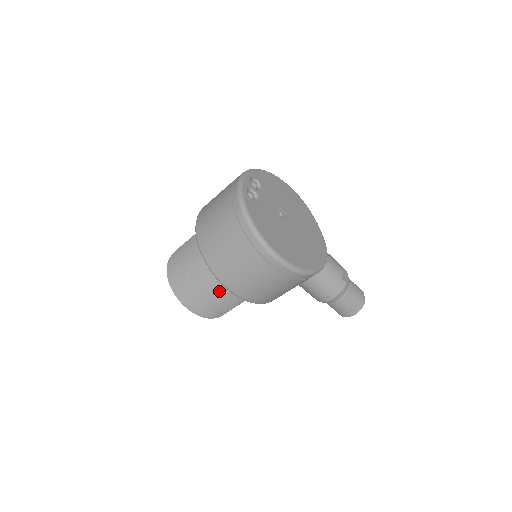
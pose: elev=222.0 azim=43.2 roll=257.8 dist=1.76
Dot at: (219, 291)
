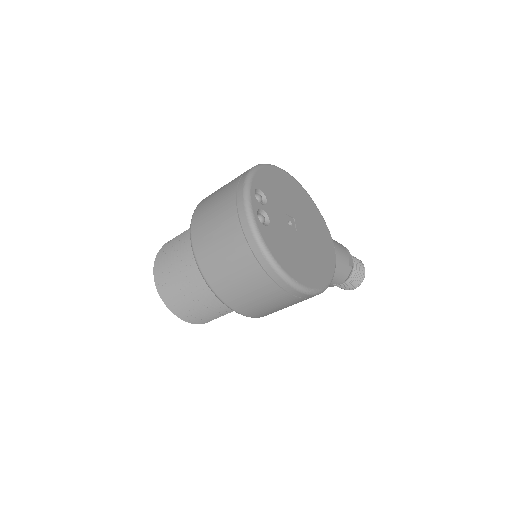
Dot at: (226, 307)
